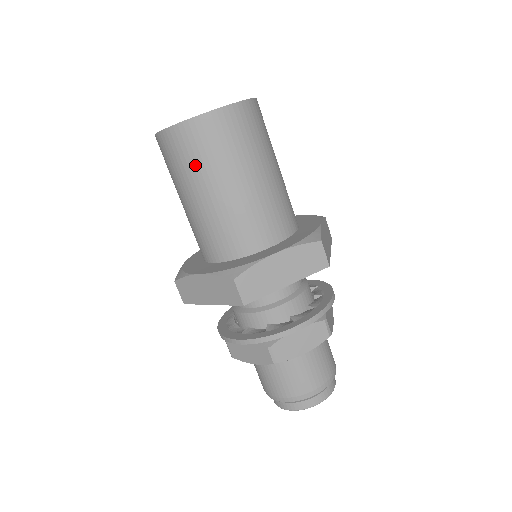
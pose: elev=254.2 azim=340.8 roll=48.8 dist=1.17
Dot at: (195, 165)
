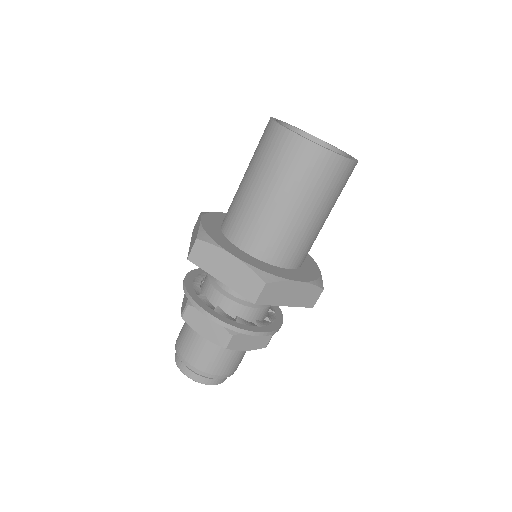
Dot at: (298, 179)
